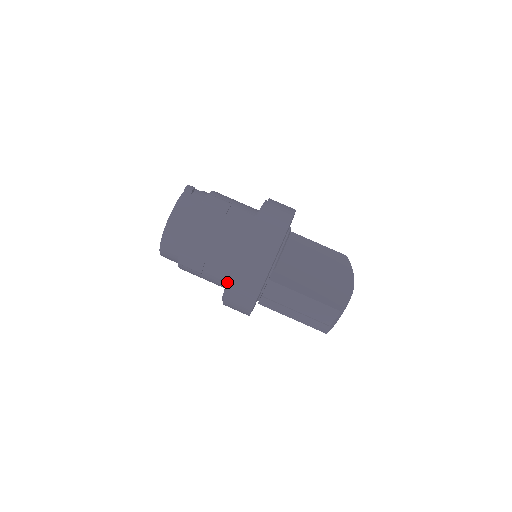
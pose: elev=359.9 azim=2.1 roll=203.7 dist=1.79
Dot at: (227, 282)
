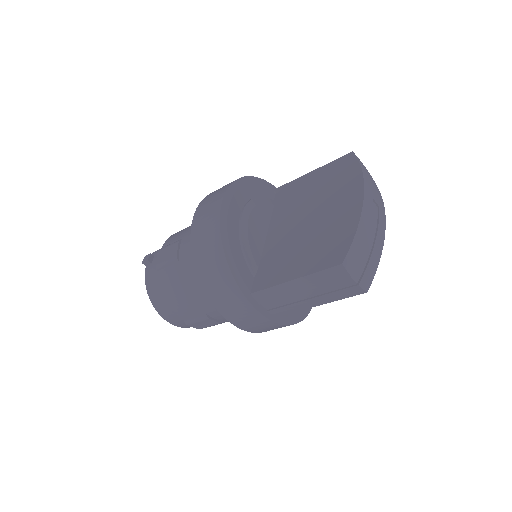
Dot at: occluded
